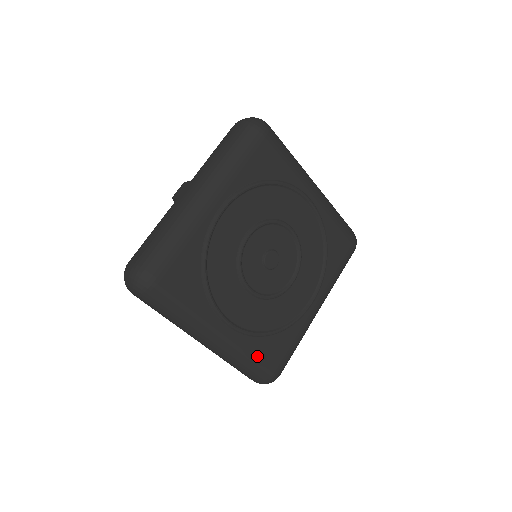
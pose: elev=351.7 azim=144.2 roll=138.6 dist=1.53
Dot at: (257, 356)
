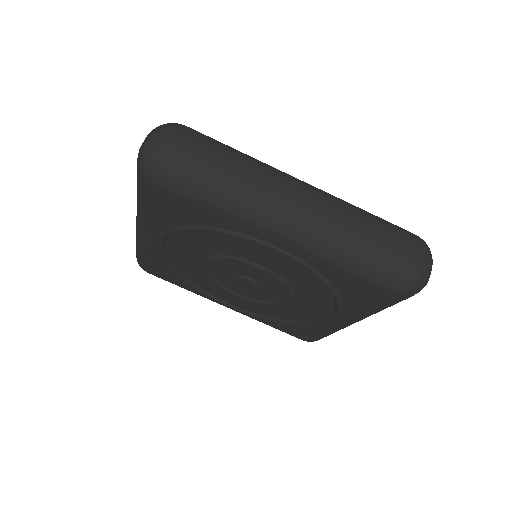
Dot at: (275, 327)
